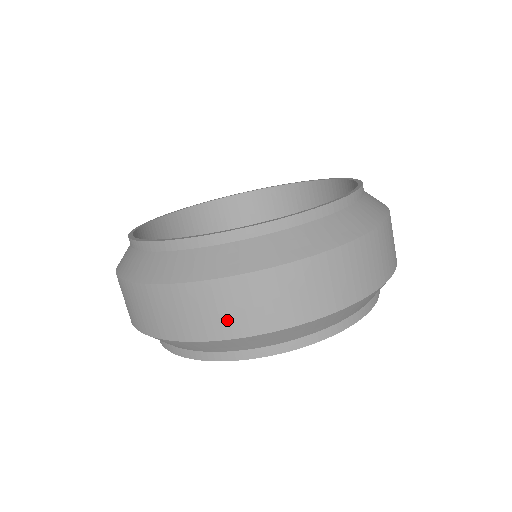
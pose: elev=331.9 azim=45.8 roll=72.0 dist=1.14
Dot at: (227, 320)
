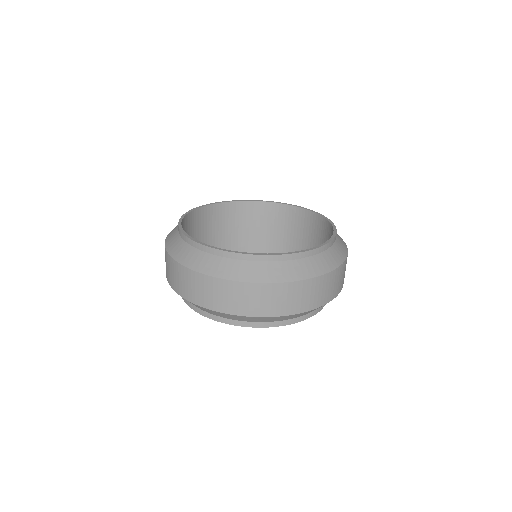
Dot at: (172, 278)
